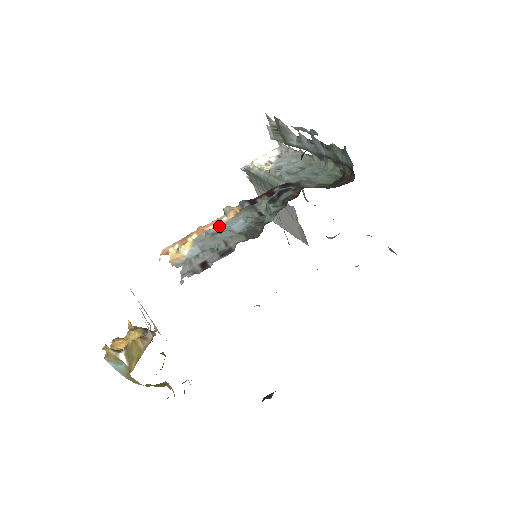
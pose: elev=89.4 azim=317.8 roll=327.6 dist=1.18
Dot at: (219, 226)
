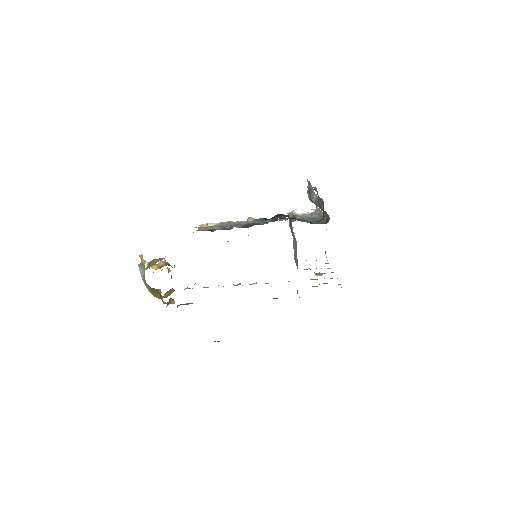
Dot at: (237, 222)
